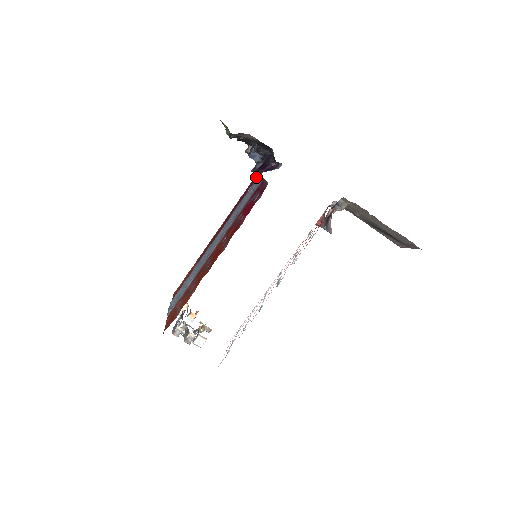
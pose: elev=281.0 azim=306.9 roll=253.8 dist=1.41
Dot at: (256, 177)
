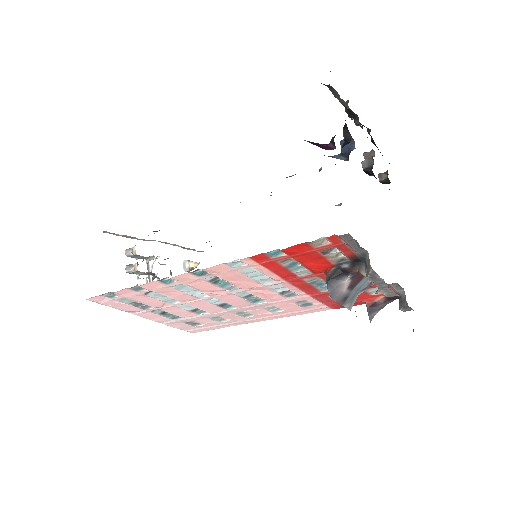
Dot at: occluded
